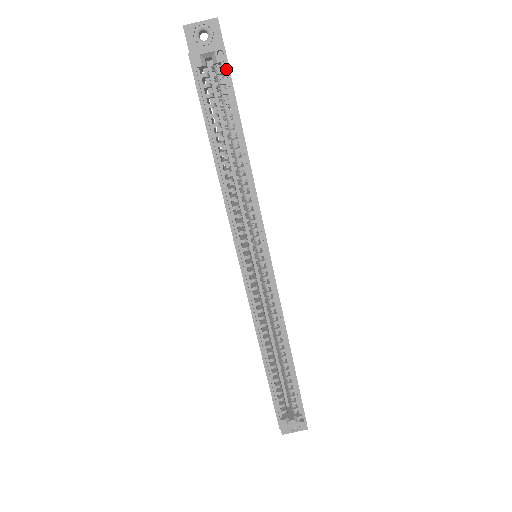
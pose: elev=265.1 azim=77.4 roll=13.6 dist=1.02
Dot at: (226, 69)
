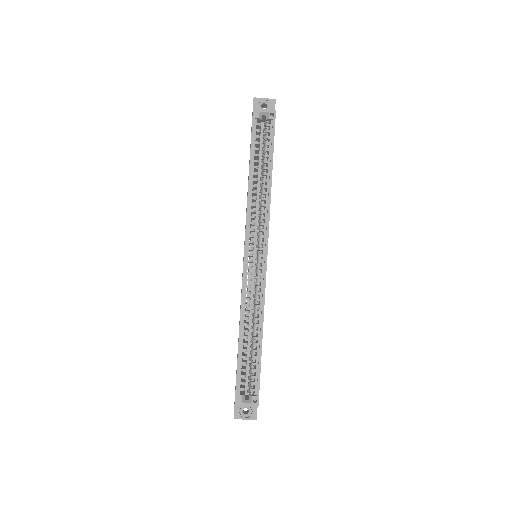
Dot at: (273, 124)
